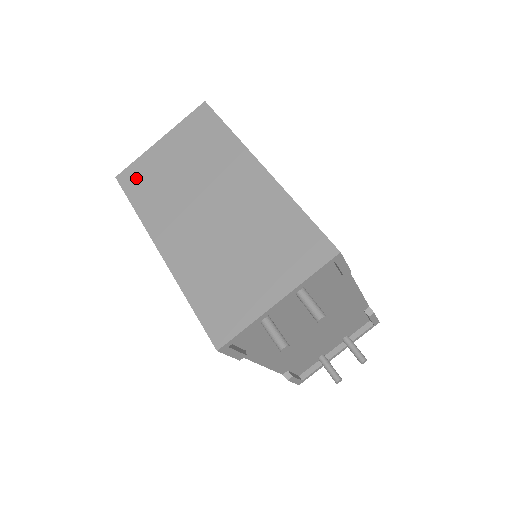
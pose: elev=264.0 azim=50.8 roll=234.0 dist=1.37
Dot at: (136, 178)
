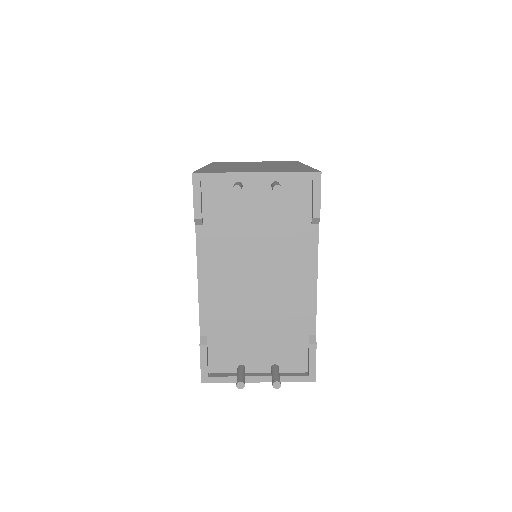
Dot at: (225, 162)
